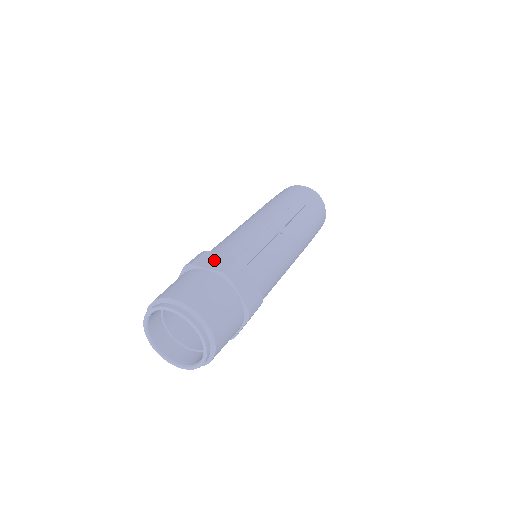
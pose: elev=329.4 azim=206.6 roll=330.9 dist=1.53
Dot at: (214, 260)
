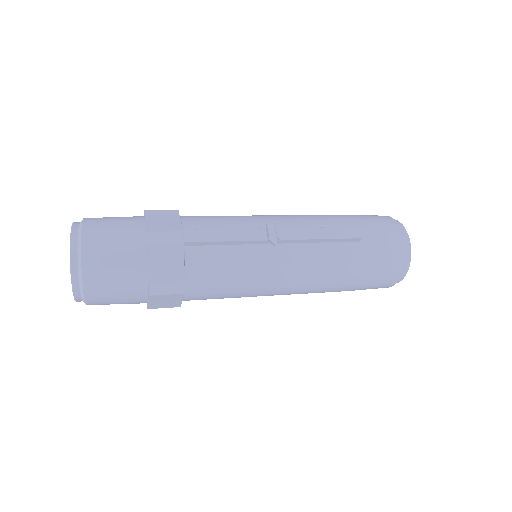
Dot at: (164, 219)
